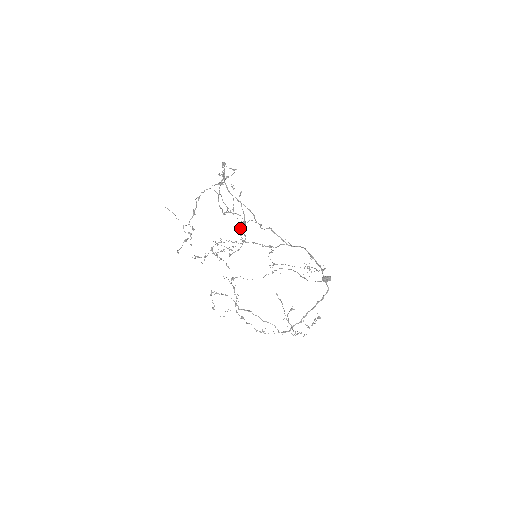
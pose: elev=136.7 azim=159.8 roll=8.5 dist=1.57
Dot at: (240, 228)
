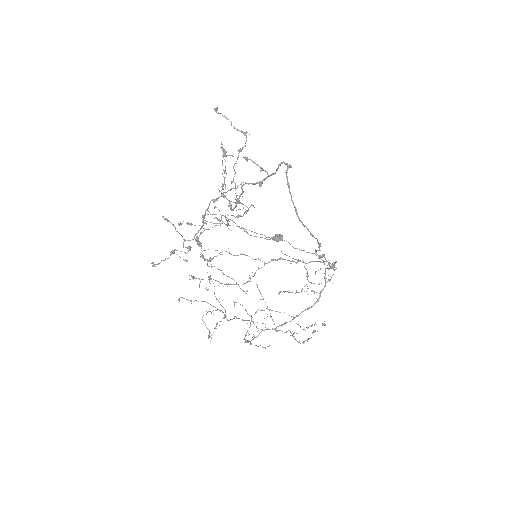
Dot at: (234, 216)
